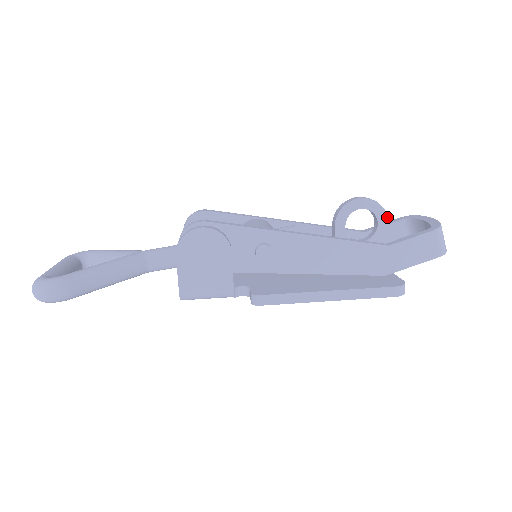
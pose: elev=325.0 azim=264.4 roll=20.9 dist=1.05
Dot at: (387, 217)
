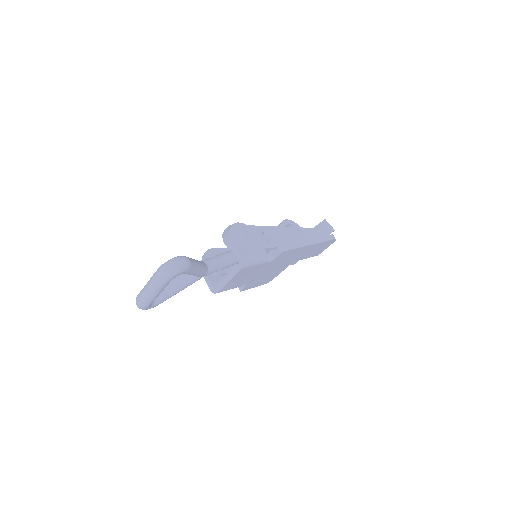
Dot at: occluded
